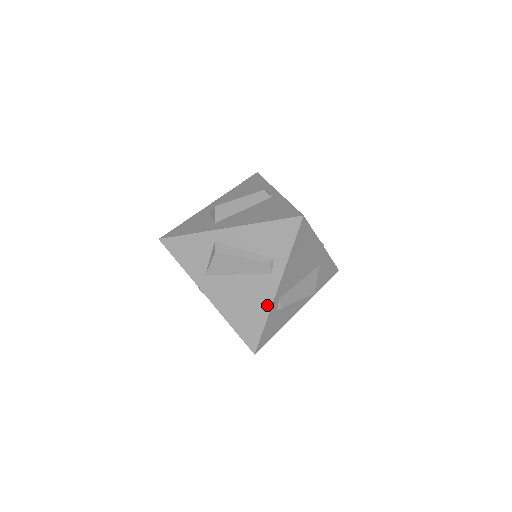
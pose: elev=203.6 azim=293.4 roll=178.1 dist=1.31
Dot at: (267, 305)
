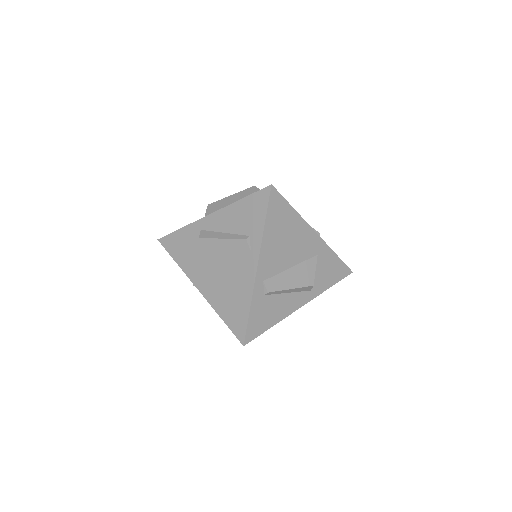
Dot at: (249, 287)
